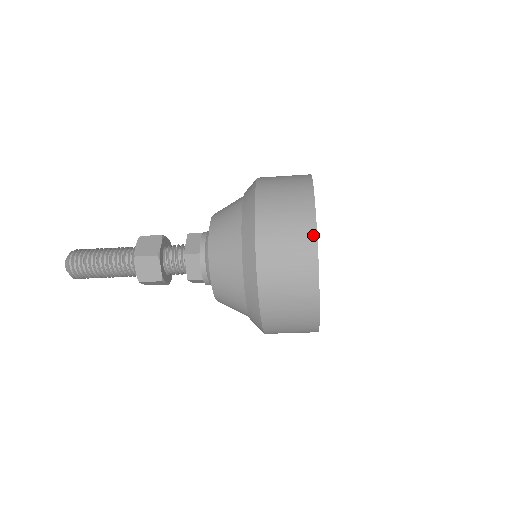
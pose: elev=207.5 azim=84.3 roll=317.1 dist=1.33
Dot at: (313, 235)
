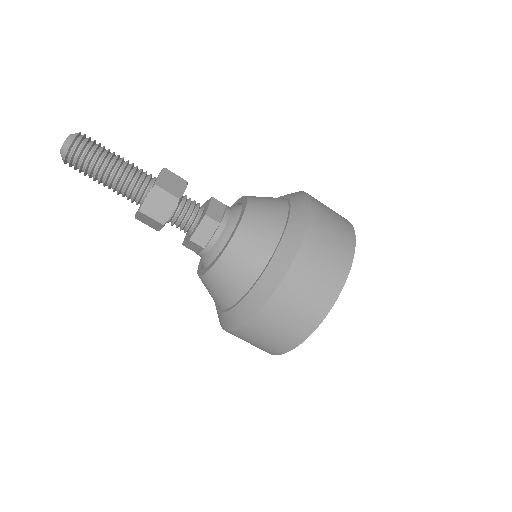
Dot at: occluded
